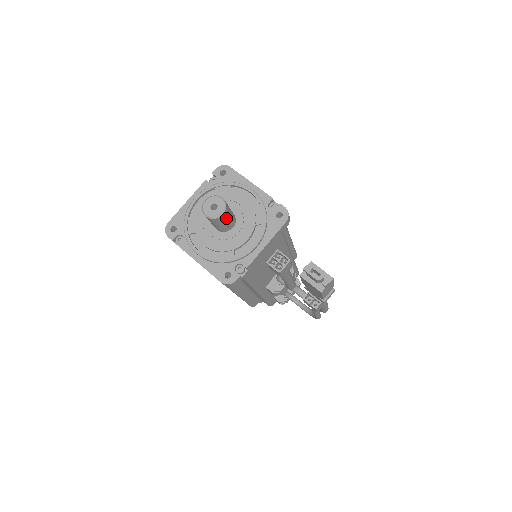
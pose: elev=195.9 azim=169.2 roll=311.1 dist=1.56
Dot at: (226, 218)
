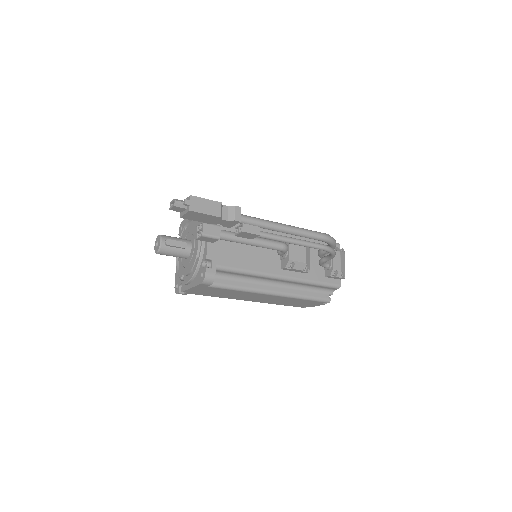
Dot at: (166, 242)
